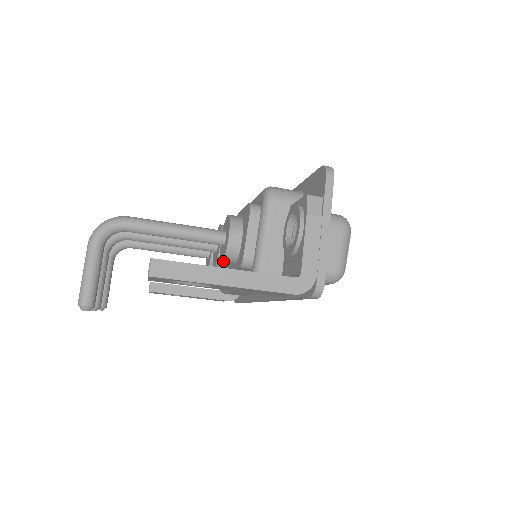
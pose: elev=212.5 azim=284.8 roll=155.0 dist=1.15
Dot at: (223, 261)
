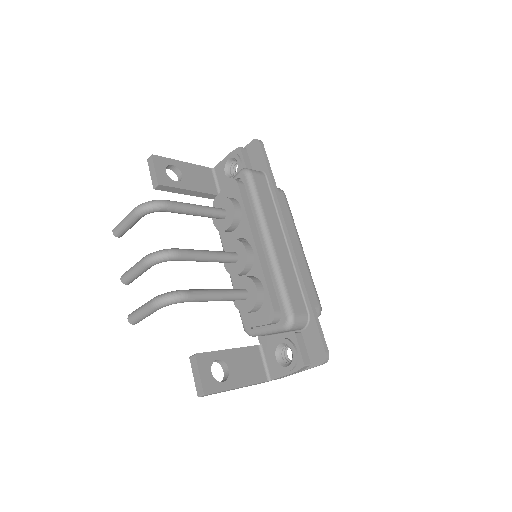
Dot at: (234, 303)
